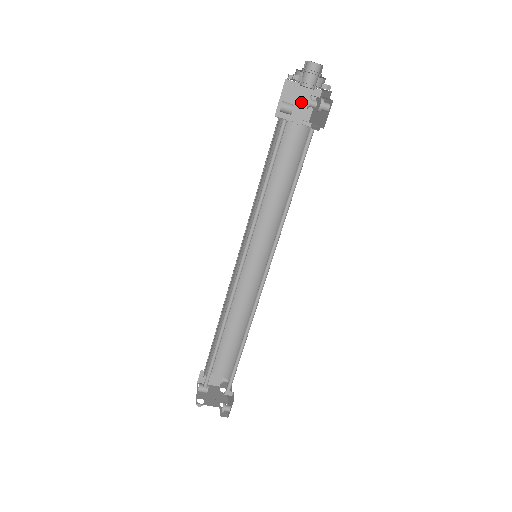
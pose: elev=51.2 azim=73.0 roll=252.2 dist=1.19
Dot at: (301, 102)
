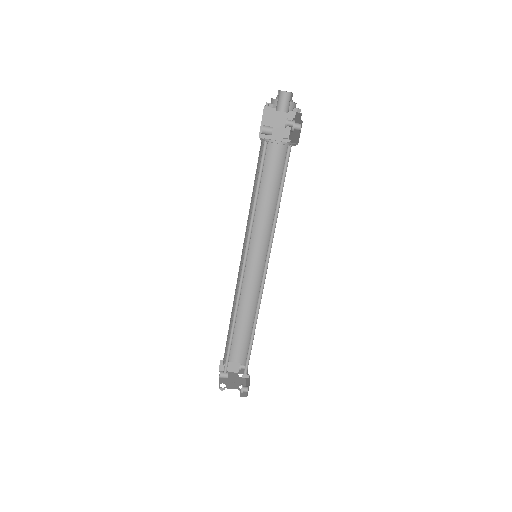
Dot at: (279, 123)
